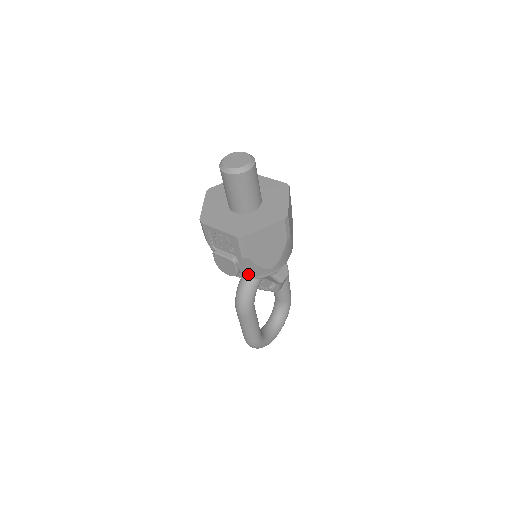
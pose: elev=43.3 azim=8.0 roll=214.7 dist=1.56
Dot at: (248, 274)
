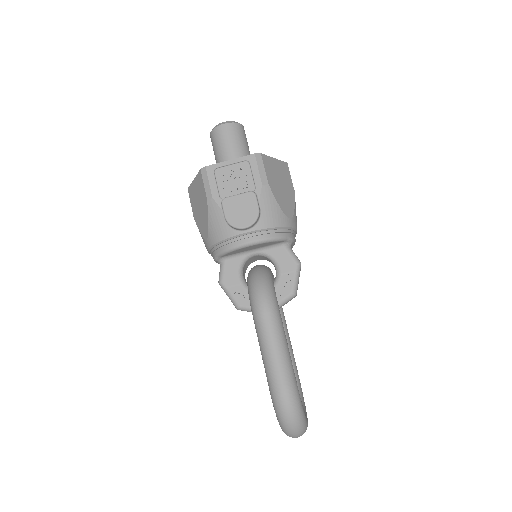
Dot at: (269, 222)
